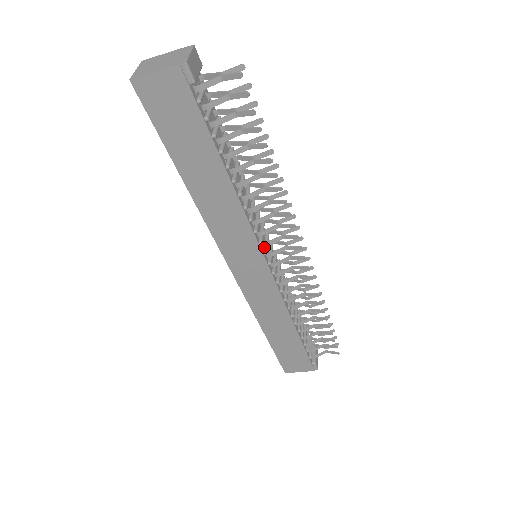
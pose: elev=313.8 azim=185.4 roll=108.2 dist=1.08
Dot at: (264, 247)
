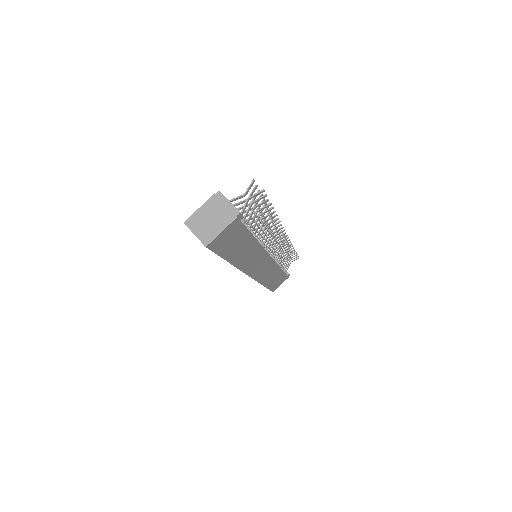
Dot at: occluded
